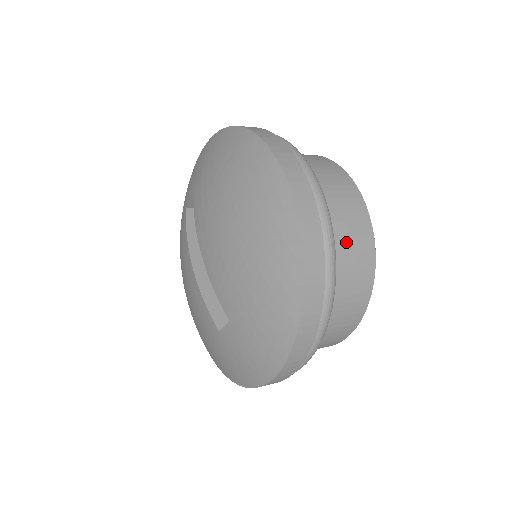
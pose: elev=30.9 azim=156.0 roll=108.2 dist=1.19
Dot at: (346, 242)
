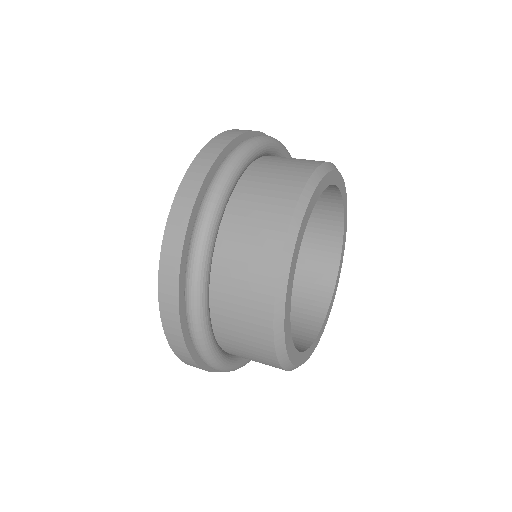
Dot at: (239, 275)
